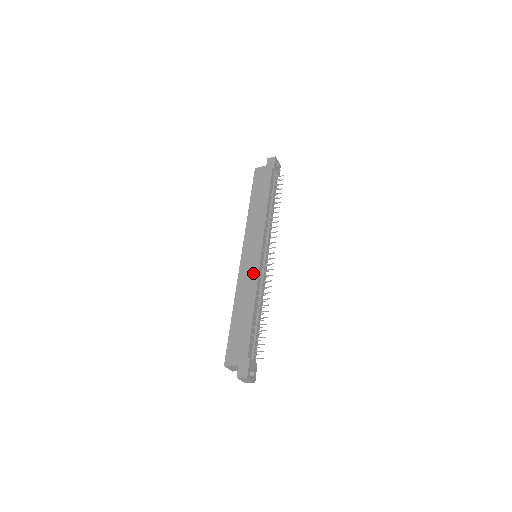
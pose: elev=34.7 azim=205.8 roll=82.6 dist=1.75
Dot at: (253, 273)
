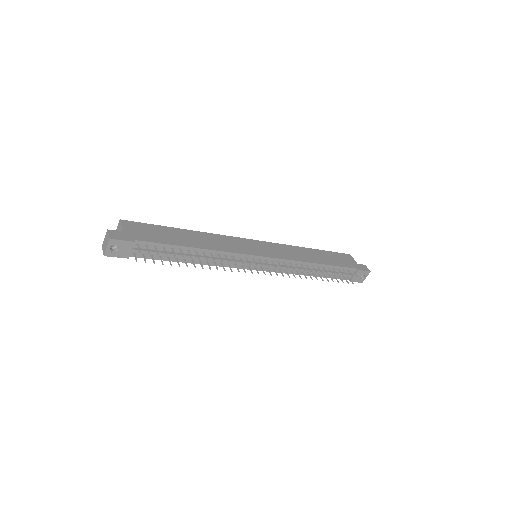
Dot at: (236, 248)
